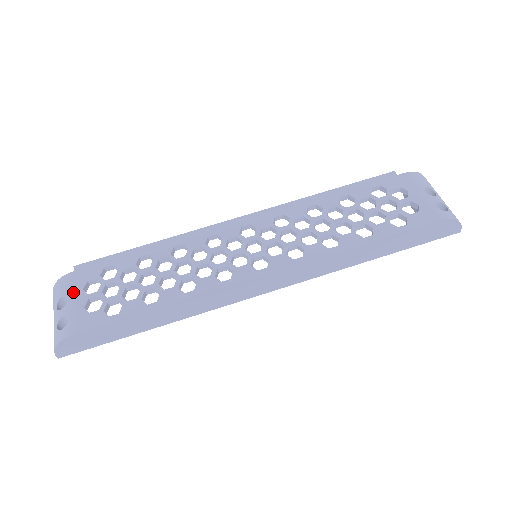
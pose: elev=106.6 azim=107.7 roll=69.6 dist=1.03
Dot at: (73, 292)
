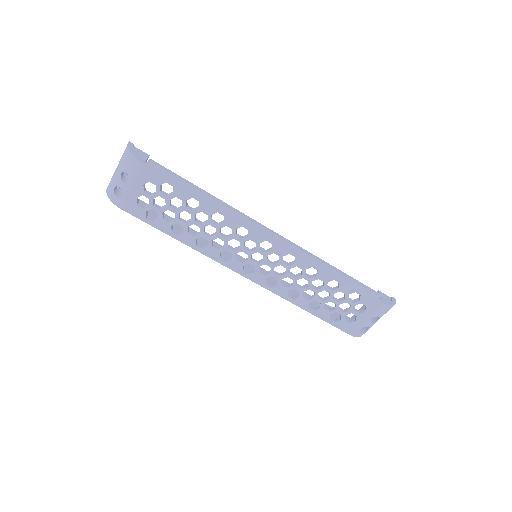
Dot at: (136, 181)
